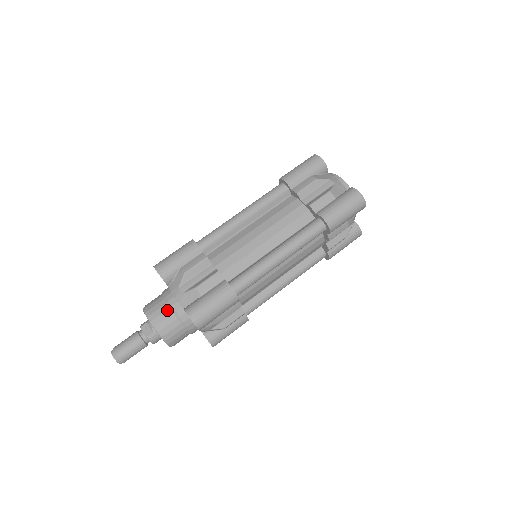
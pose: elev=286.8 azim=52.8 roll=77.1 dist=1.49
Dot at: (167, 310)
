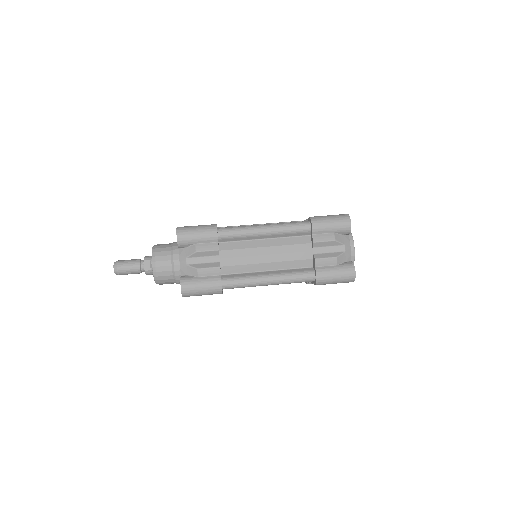
Dot at: (169, 266)
